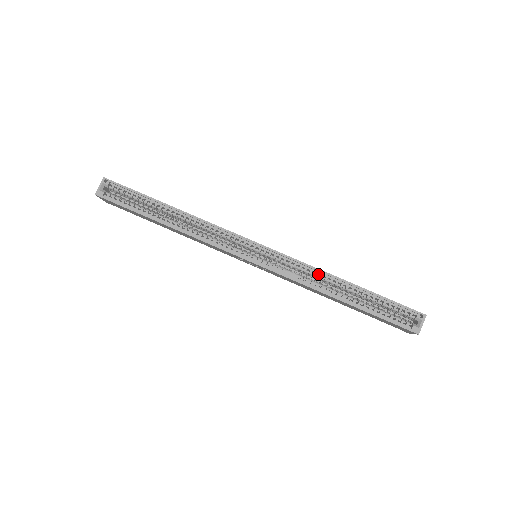
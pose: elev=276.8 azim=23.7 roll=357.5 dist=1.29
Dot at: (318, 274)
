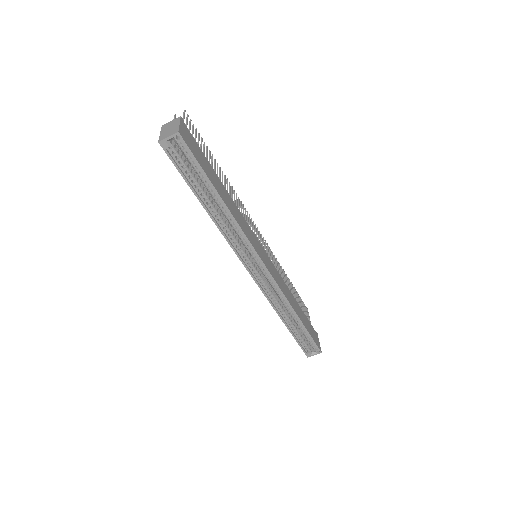
Dot at: occluded
